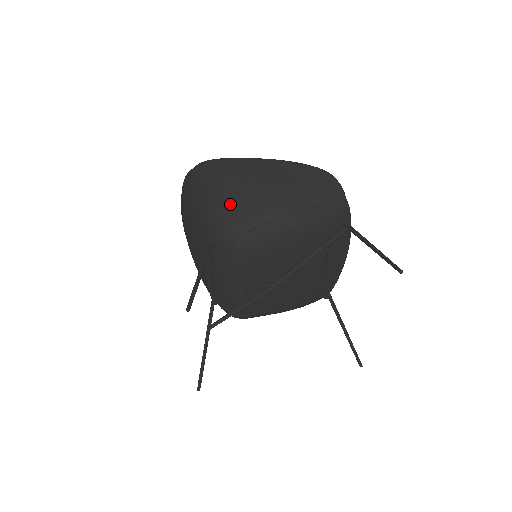
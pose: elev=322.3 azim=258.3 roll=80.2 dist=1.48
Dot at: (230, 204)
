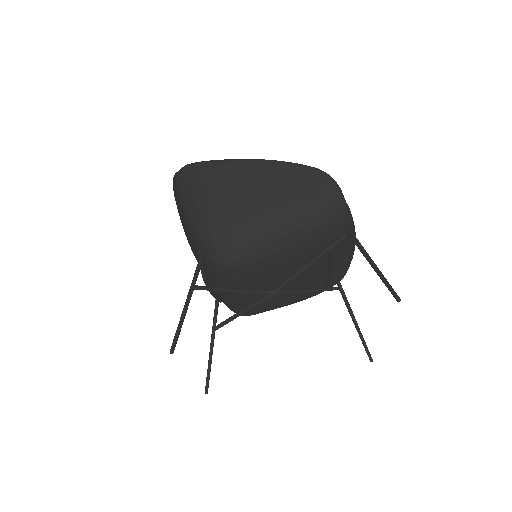
Dot at: (216, 219)
